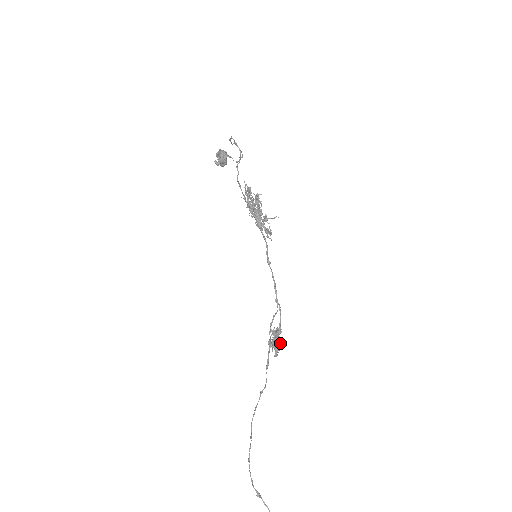
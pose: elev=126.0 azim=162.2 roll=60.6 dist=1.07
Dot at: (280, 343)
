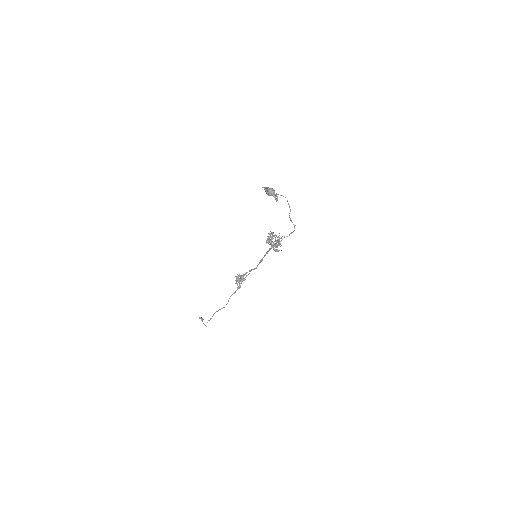
Dot at: occluded
